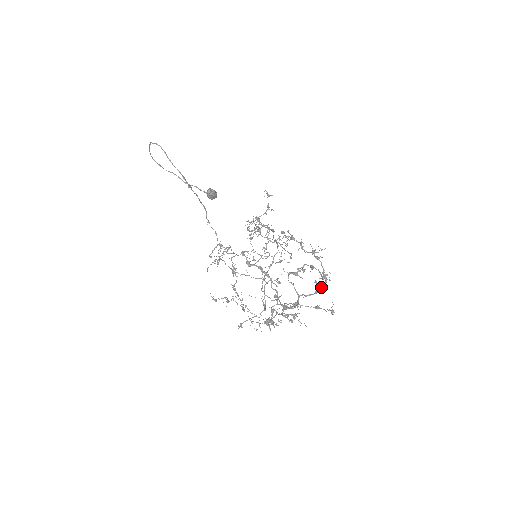
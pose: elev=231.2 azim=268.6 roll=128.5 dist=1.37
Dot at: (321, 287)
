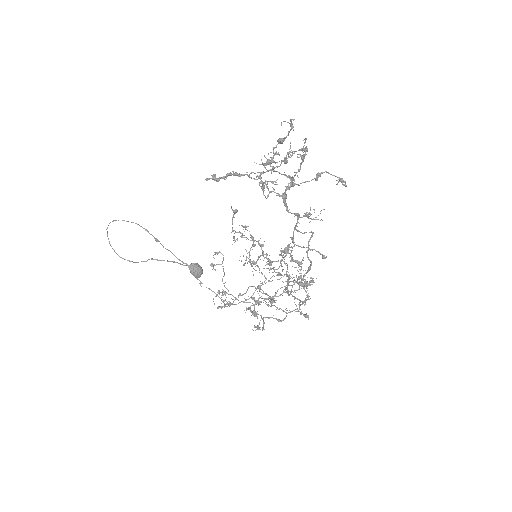
Dot at: (305, 155)
